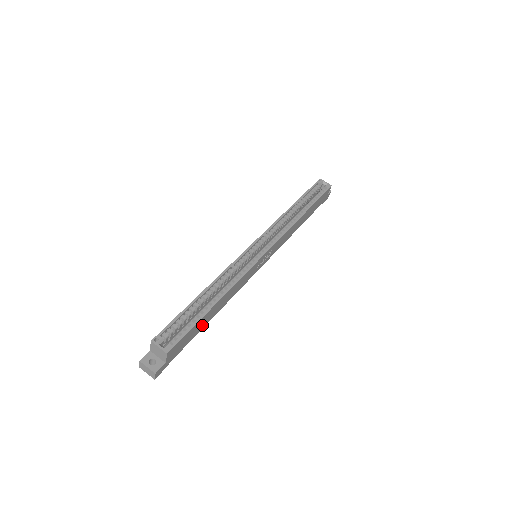
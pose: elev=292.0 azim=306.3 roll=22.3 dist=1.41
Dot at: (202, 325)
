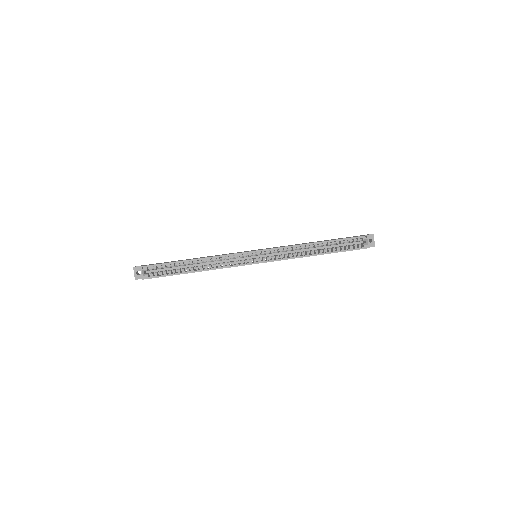
Dot at: occluded
